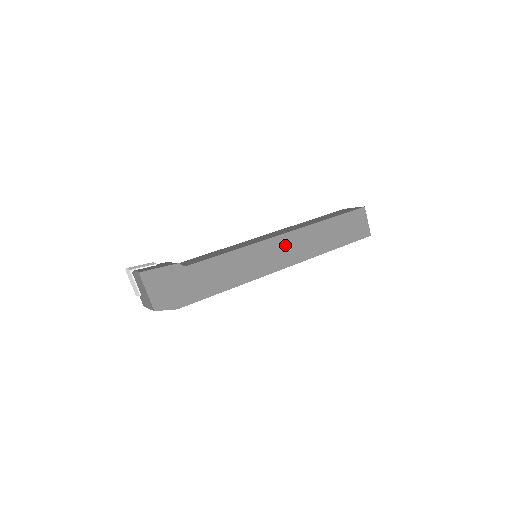
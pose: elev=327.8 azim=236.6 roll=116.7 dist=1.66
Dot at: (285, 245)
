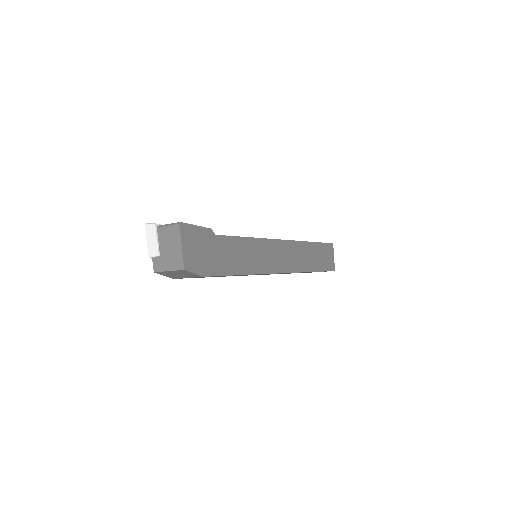
Dot at: (285, 251)
